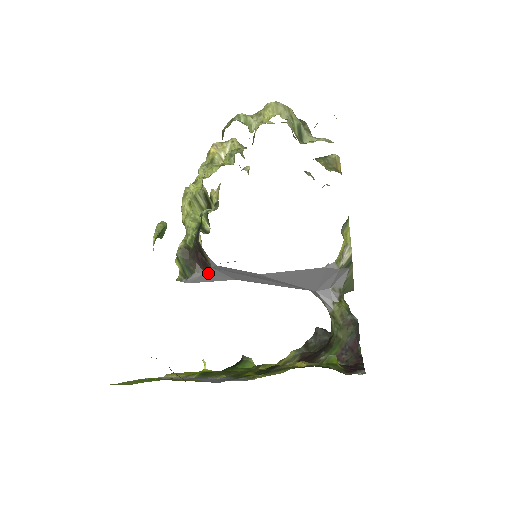
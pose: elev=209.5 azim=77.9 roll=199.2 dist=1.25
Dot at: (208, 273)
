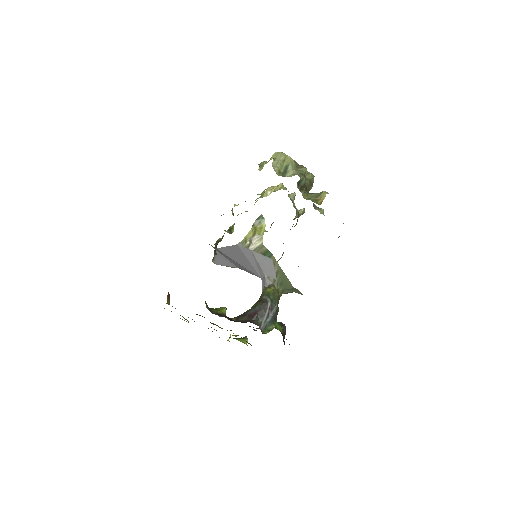
Dot at: (219, 256)
